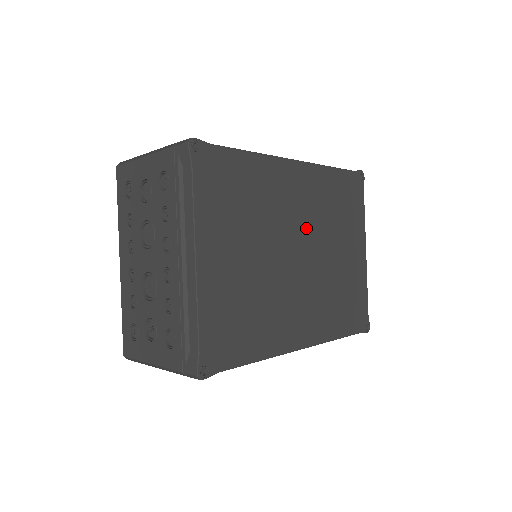
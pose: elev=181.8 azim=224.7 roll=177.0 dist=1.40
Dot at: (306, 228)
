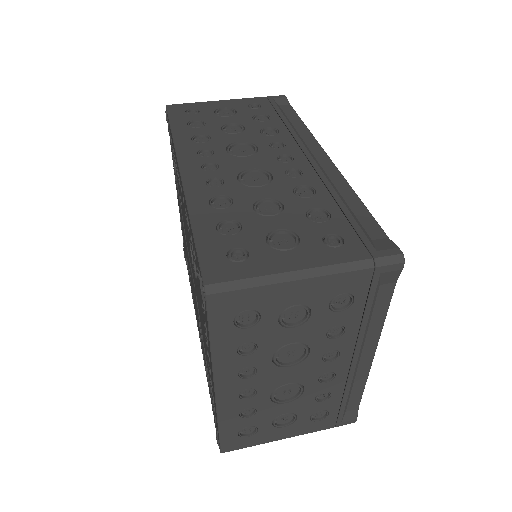
Dot at: occluded
